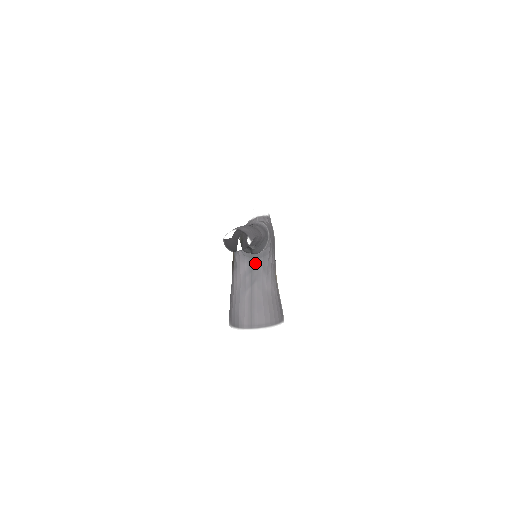
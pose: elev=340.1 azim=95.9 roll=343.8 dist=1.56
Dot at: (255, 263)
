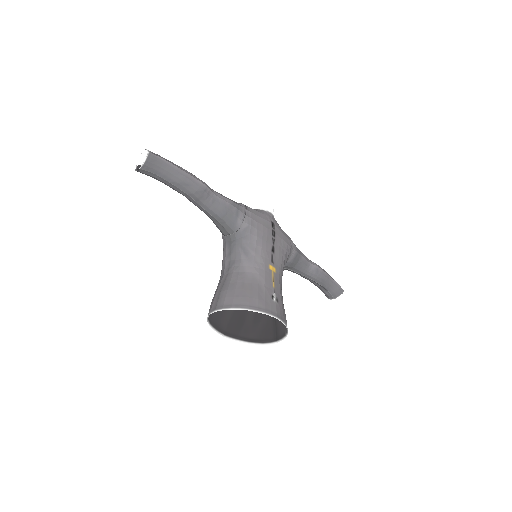
Dot at: (234, 245)
